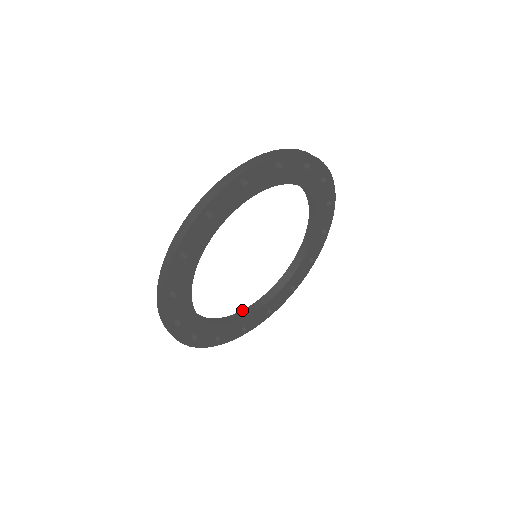
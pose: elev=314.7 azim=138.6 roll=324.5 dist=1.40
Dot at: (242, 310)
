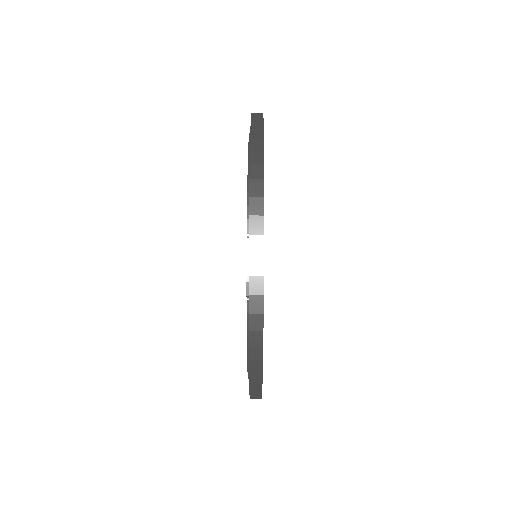
Dot at: occluded
